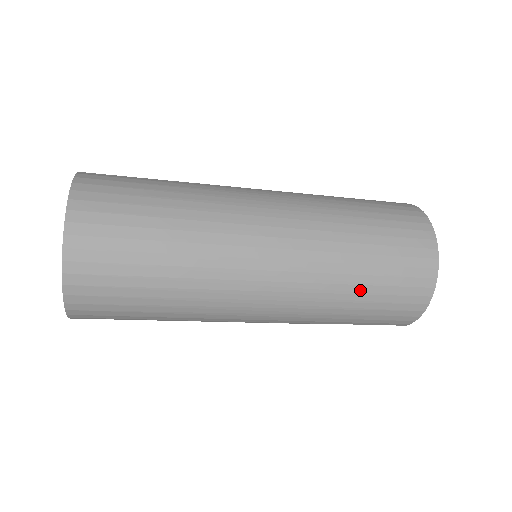
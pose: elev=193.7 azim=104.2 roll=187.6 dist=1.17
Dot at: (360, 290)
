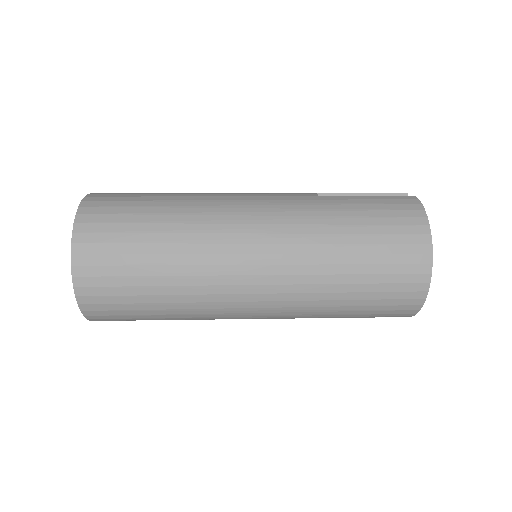
Dot at: (346, 303)
